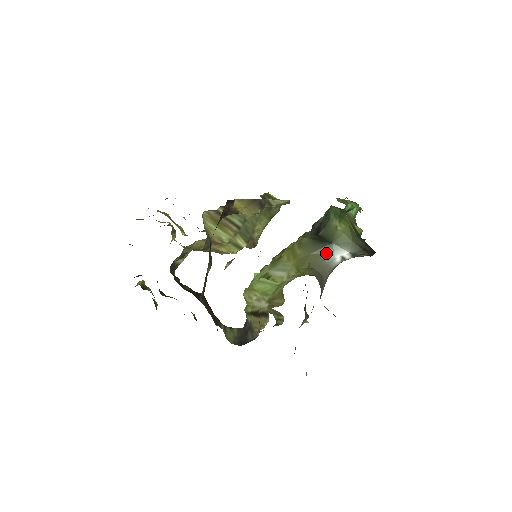
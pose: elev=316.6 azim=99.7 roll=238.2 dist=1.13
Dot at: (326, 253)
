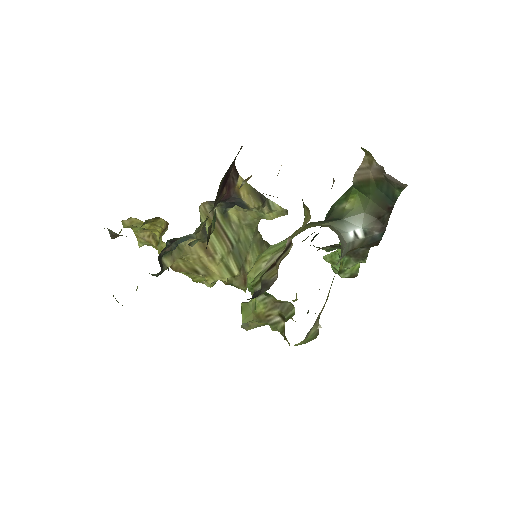
Dot at: (338, 226)
